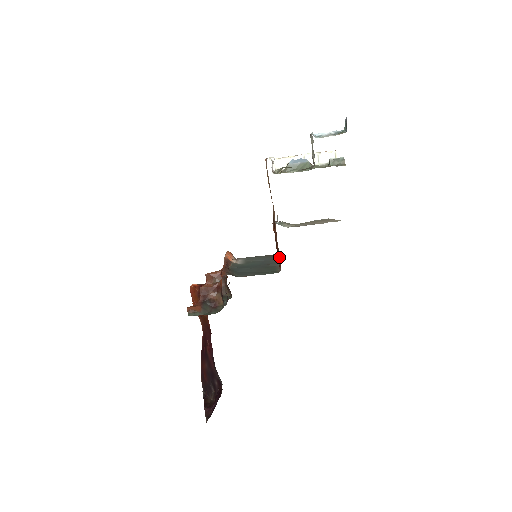
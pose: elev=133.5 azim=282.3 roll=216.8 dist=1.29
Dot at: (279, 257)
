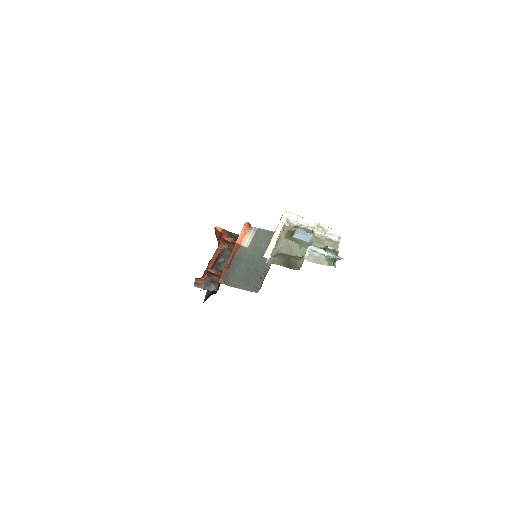
Dot at: occluded
